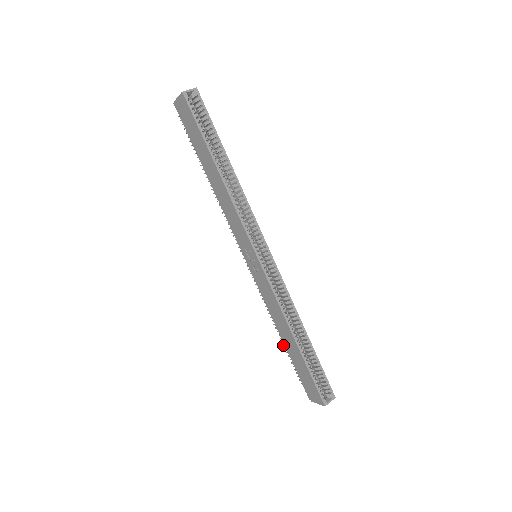
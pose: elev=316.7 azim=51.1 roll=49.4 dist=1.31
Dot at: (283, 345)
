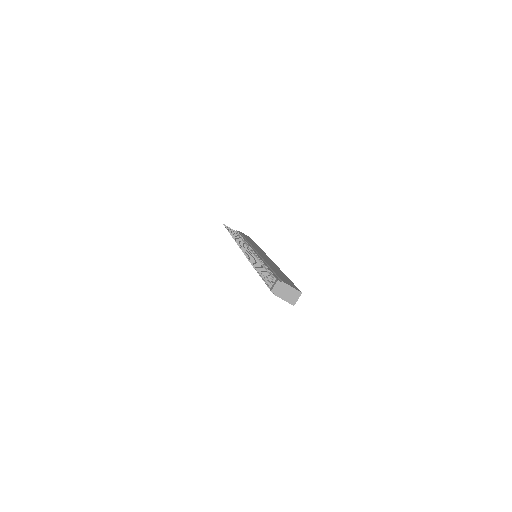
Dot at: occluded
